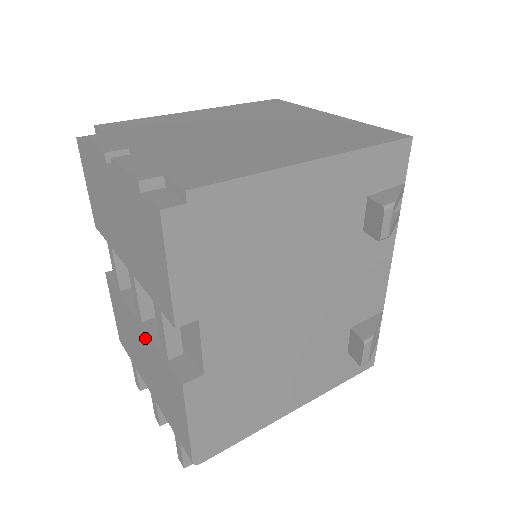
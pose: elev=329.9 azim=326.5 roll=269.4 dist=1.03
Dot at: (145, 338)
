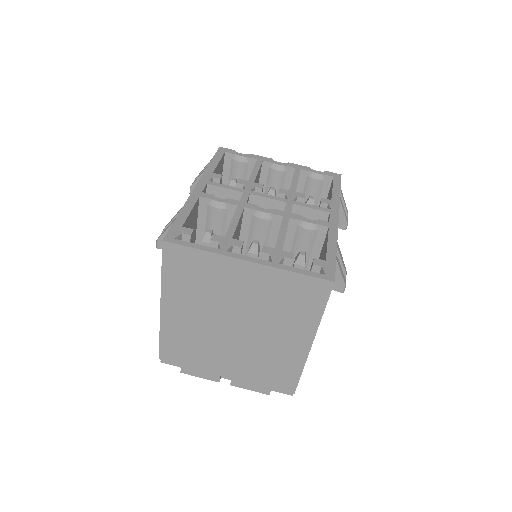
Dot at: occluded
